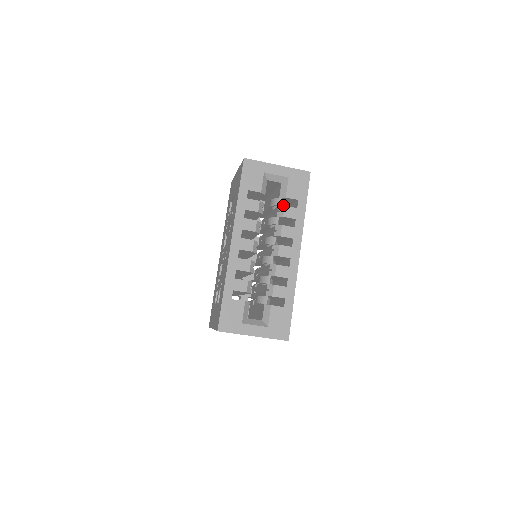
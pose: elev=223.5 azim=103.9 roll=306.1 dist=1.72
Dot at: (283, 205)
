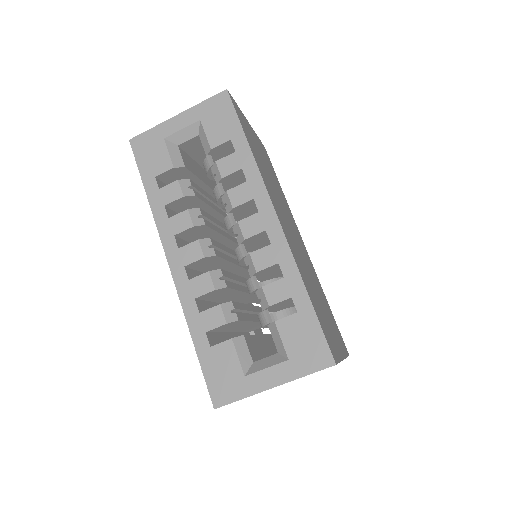
Dot at: occluded
